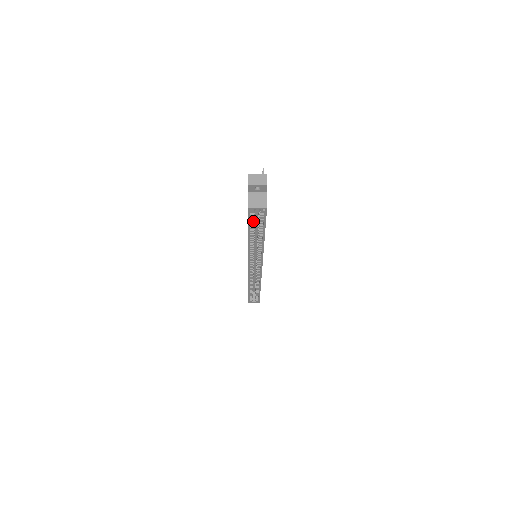
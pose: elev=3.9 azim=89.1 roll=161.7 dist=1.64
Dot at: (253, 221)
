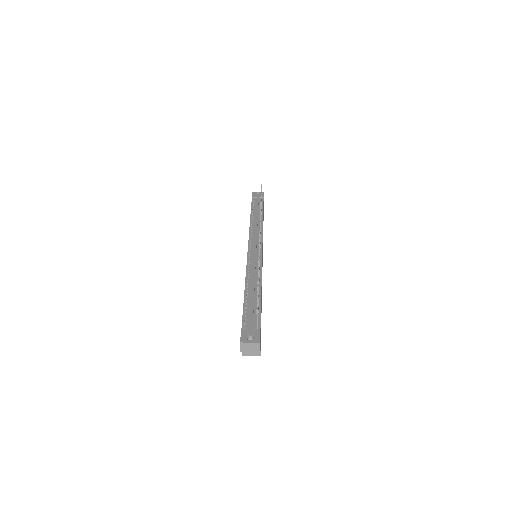
Dot at: occluded
